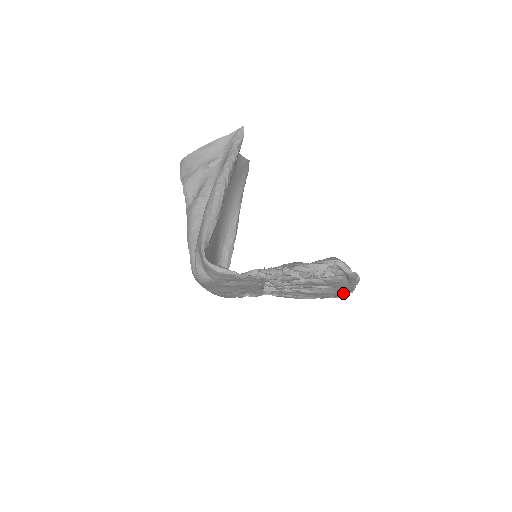
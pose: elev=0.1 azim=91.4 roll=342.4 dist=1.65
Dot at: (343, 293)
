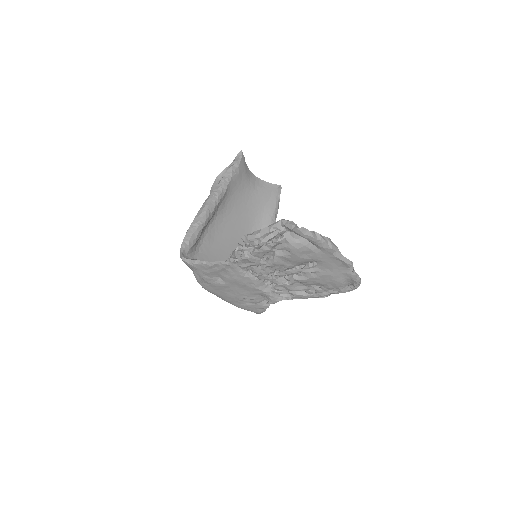
Dot at: (347, 273)
